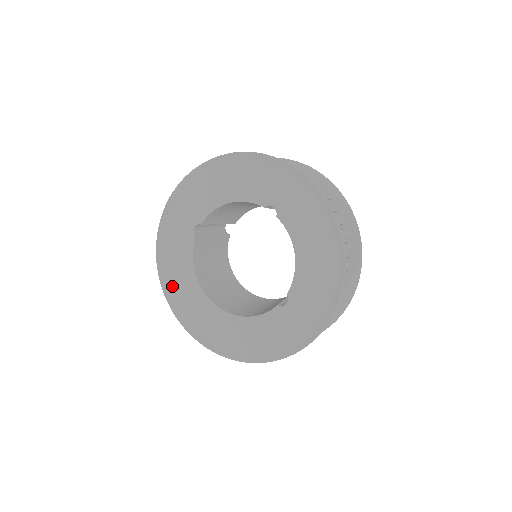
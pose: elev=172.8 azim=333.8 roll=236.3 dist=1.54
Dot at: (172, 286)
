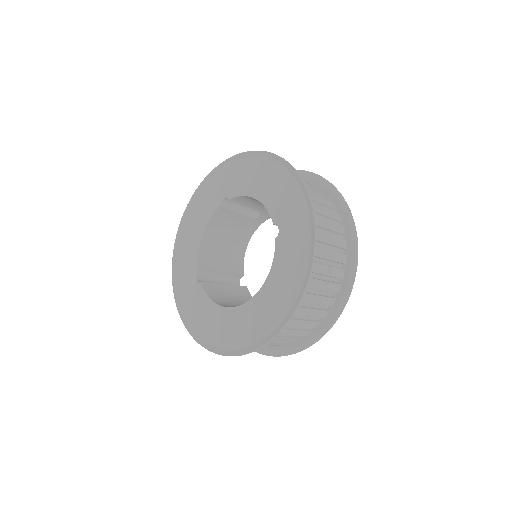
Dot at: (211, 337)
